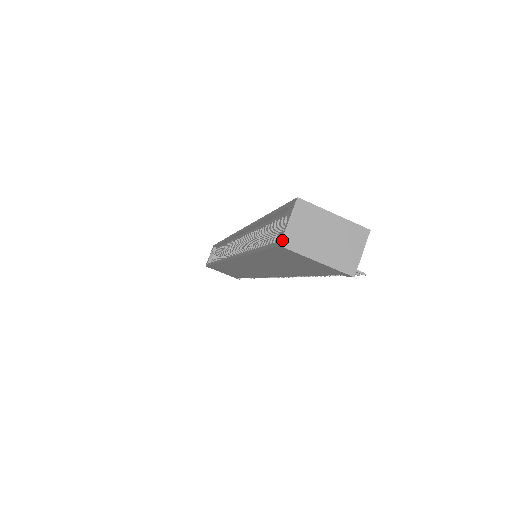
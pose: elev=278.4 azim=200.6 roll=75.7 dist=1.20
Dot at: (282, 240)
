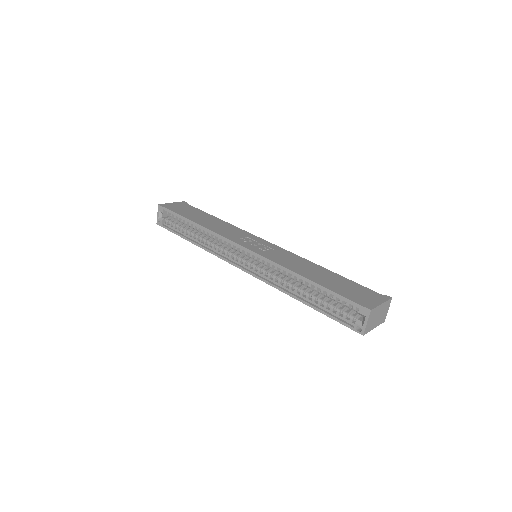
Dot at: (364, 333)
